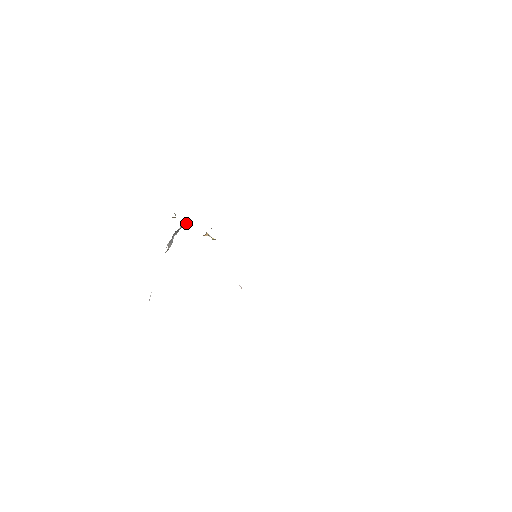
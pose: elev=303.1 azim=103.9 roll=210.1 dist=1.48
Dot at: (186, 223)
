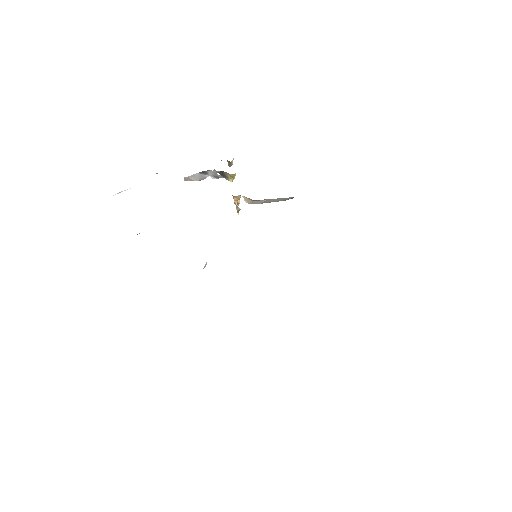
Dot at: (233, 175)
